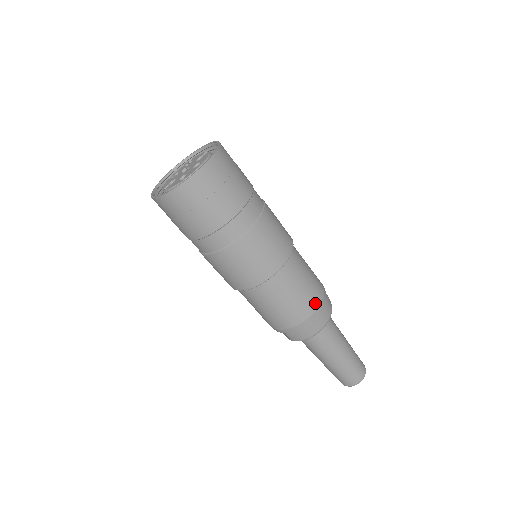
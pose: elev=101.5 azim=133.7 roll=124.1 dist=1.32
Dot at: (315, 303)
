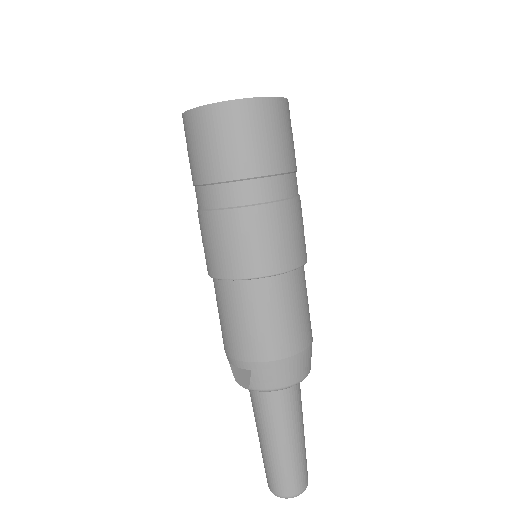
Dot at: (305, 341)
